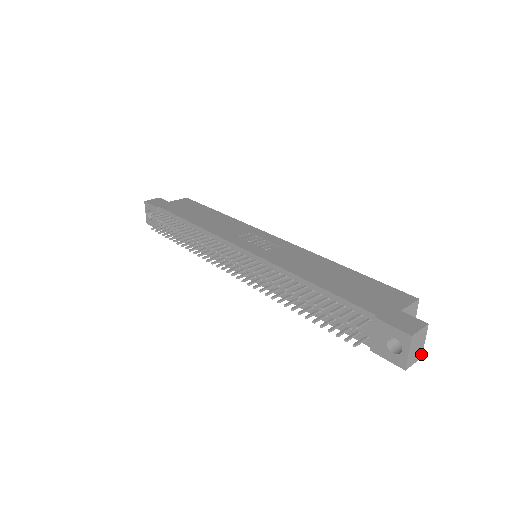
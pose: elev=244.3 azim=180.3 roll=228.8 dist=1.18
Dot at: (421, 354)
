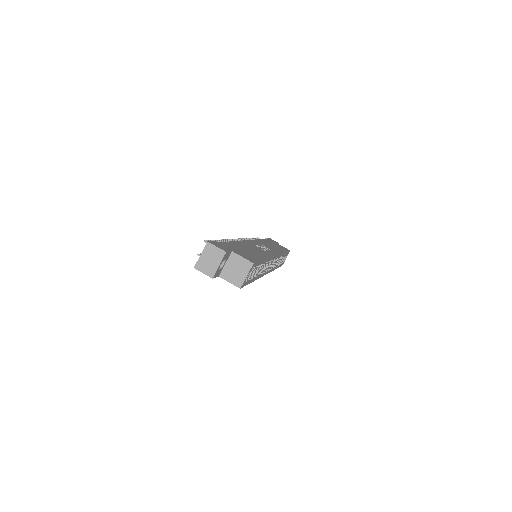
Dot at: (213, 274)
